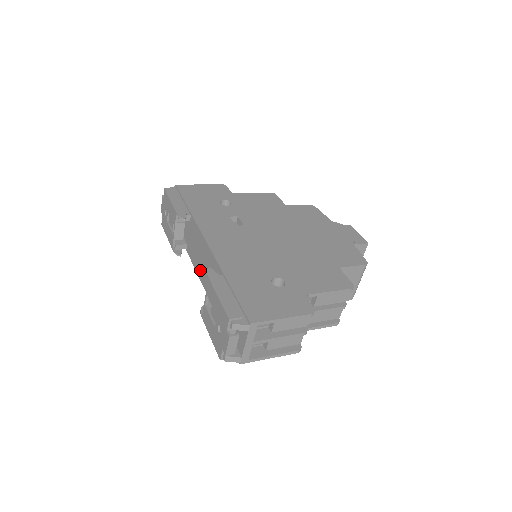
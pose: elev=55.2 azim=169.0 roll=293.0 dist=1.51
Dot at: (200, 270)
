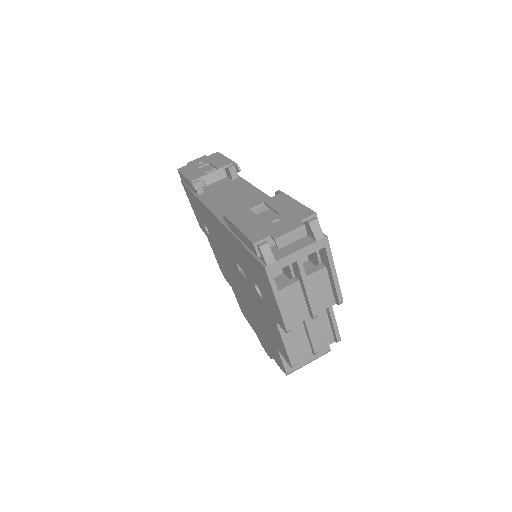
Dot at: (222, 207)
